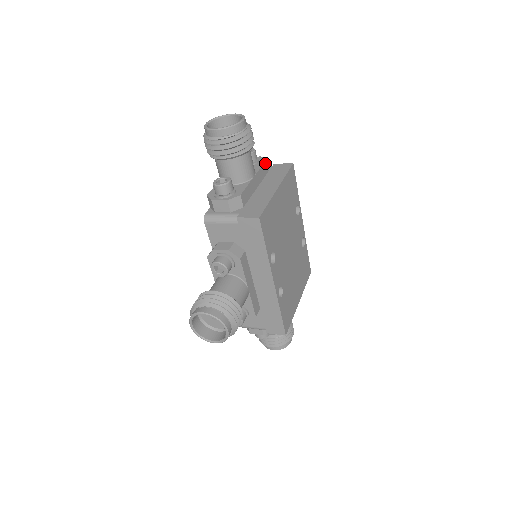
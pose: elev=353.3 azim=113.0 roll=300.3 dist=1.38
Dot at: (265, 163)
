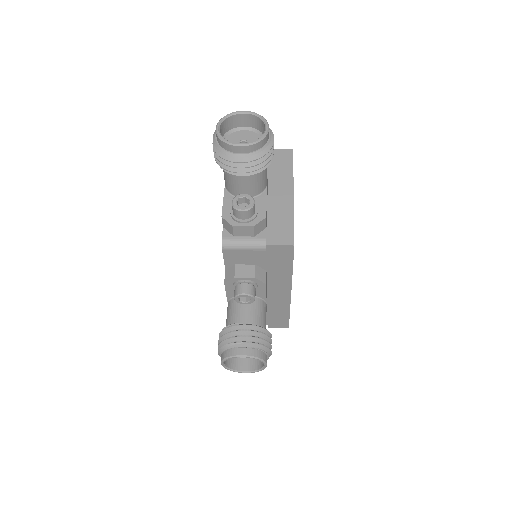
Dot at: occluded
